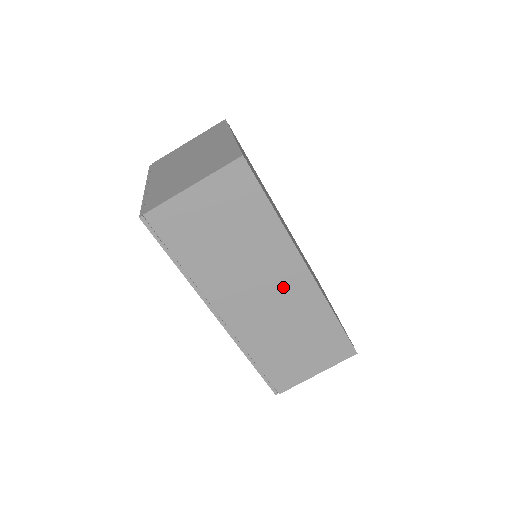
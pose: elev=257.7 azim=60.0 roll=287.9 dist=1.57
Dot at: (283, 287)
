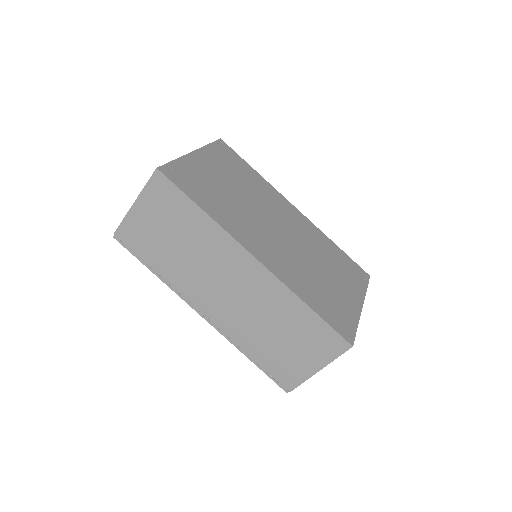
Dot at: (242, 280)
